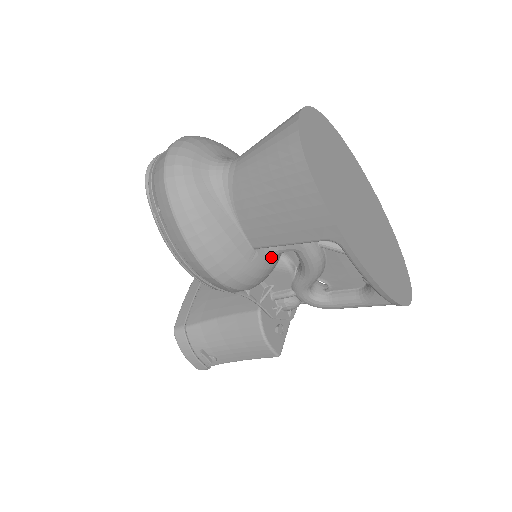
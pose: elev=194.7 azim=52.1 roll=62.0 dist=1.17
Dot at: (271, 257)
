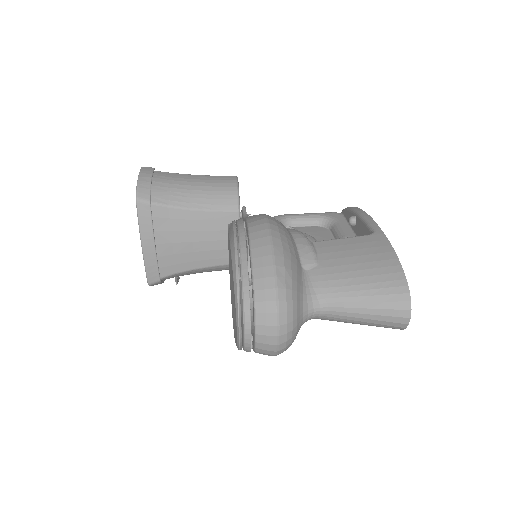
Dot at: occluded
